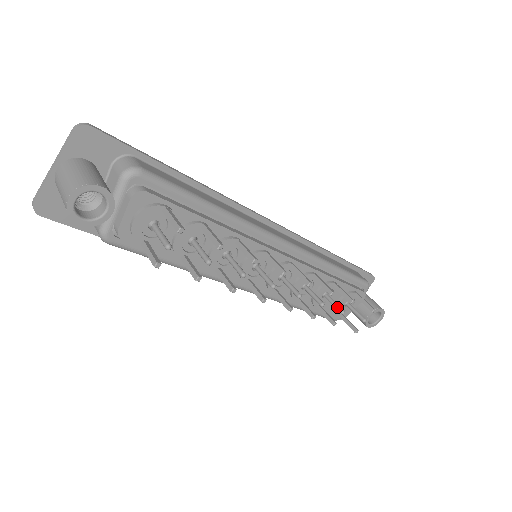
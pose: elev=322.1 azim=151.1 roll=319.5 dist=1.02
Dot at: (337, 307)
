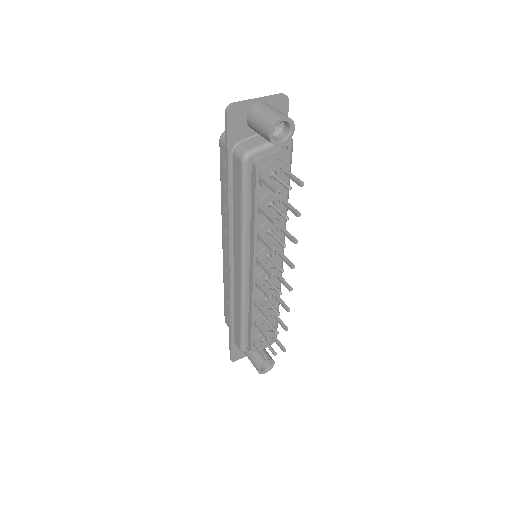
Dot at: (274, 328)
